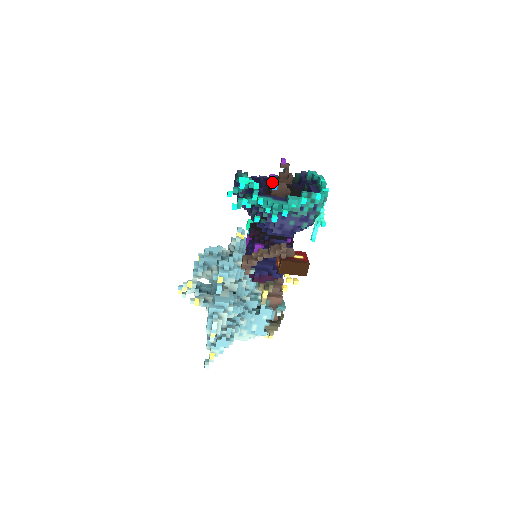
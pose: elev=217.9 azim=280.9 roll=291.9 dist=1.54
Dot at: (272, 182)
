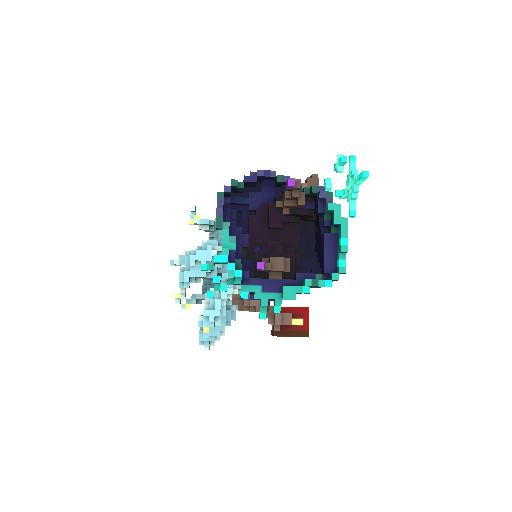
Dot at: (261, 270)
